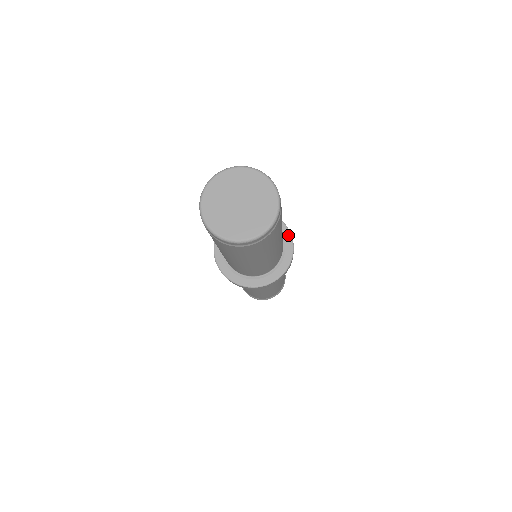
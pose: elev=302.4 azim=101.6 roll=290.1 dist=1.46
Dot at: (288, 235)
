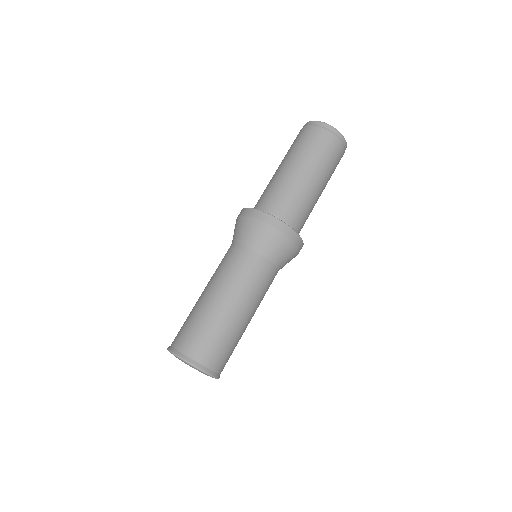
Dot at: occluded
